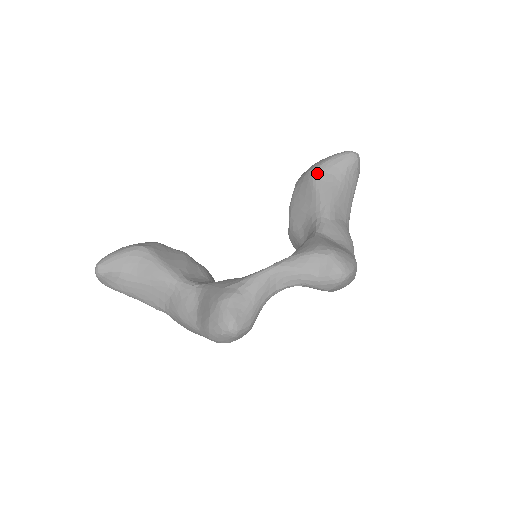
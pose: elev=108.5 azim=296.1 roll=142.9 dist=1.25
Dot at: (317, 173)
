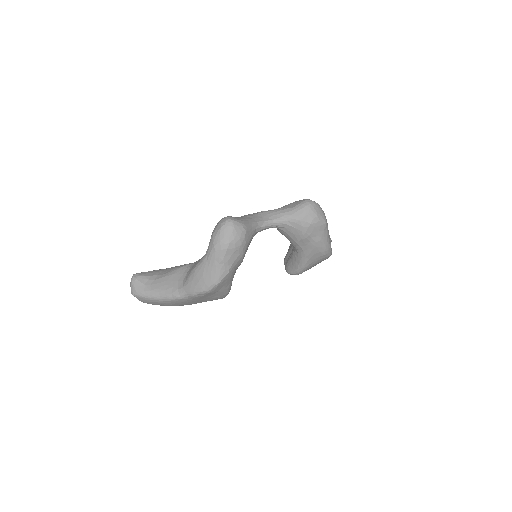
Dot at: occluded
